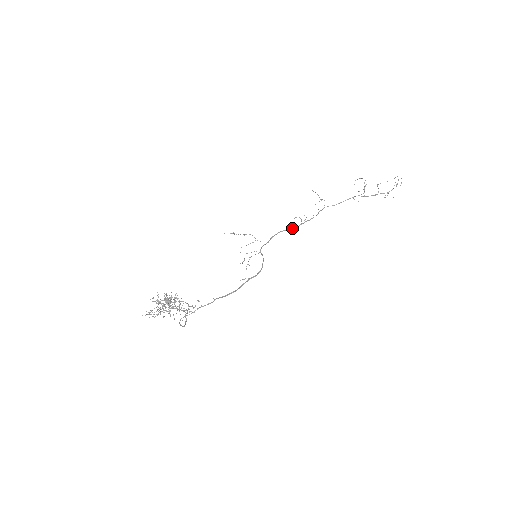
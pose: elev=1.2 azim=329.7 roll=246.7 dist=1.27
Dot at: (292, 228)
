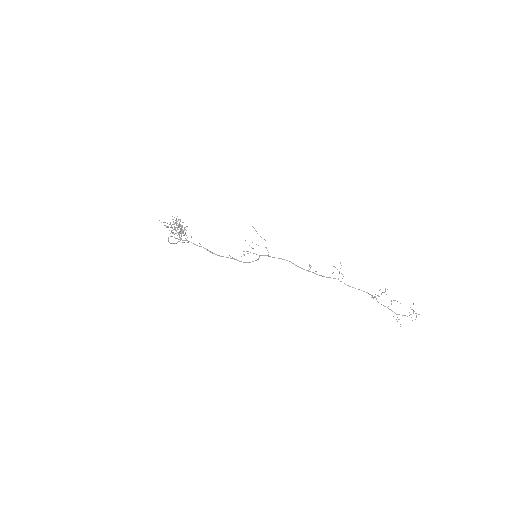
Dot at: occluded
